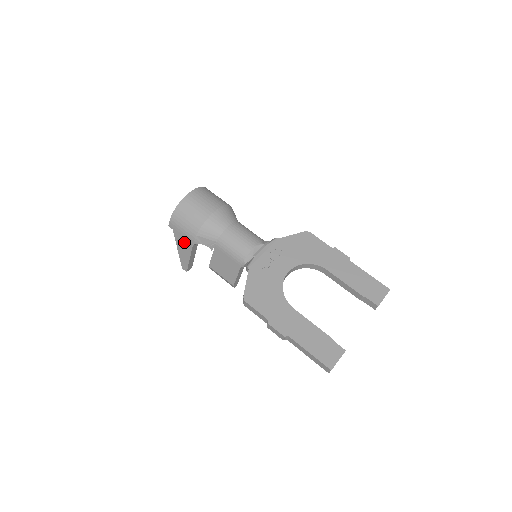
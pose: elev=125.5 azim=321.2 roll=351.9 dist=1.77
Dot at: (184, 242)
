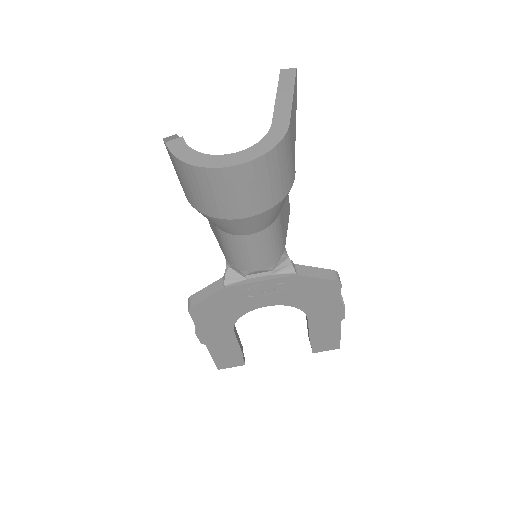
Dot at: (176, 172)
